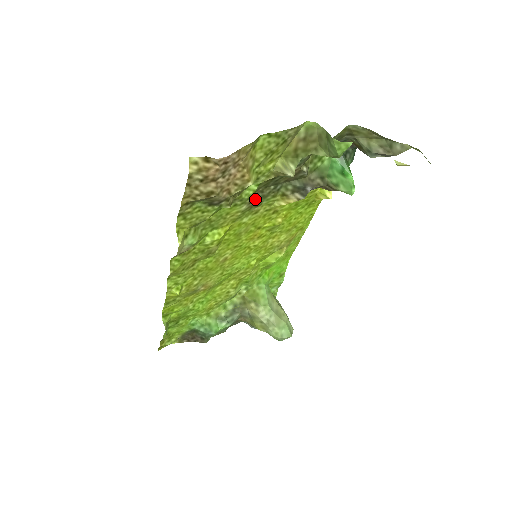
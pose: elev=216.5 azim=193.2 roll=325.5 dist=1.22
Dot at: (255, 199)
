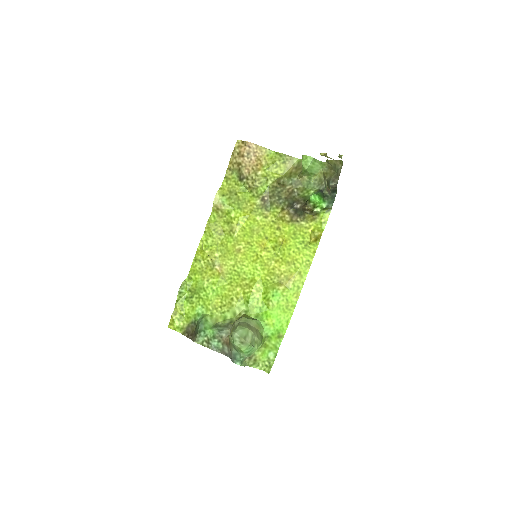
Dot at: (265, 200)
